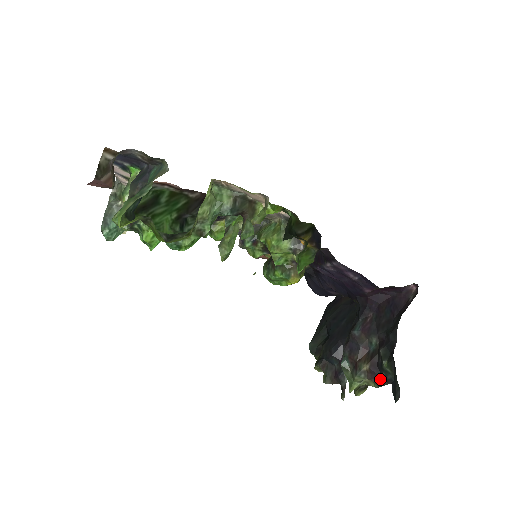
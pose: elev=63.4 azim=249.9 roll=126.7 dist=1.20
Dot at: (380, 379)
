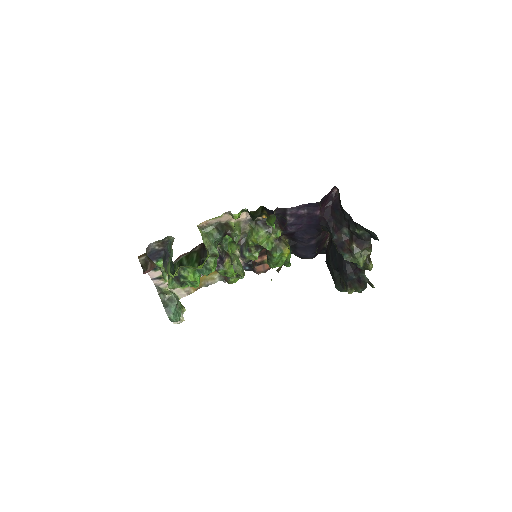
Dot at: (365, 243)
